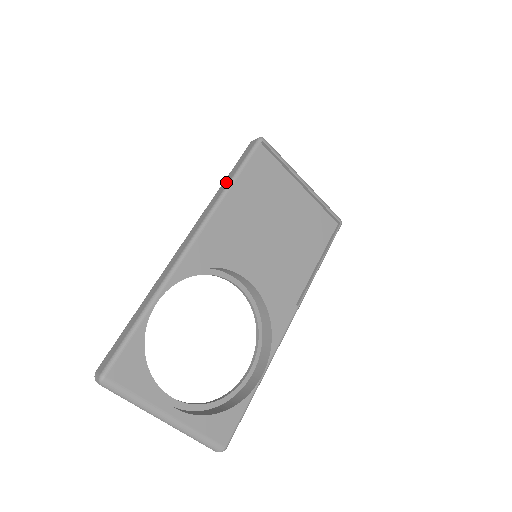
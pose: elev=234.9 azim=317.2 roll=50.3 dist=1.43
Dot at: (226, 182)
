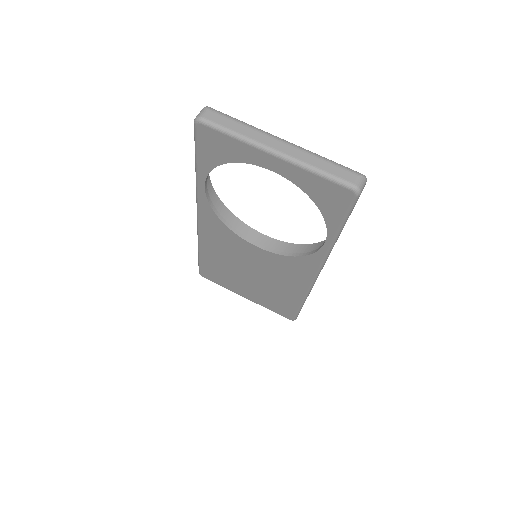
Dot at: occluded
